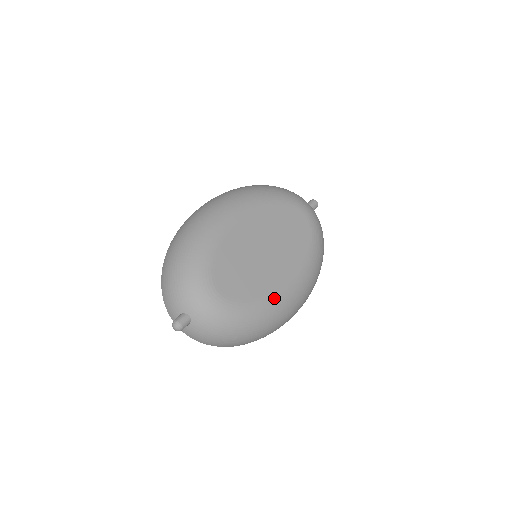
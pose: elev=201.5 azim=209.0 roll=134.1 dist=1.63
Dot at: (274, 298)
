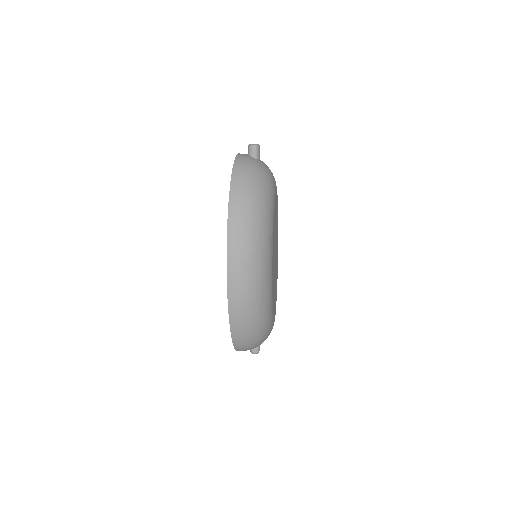
Dot at: occluded
